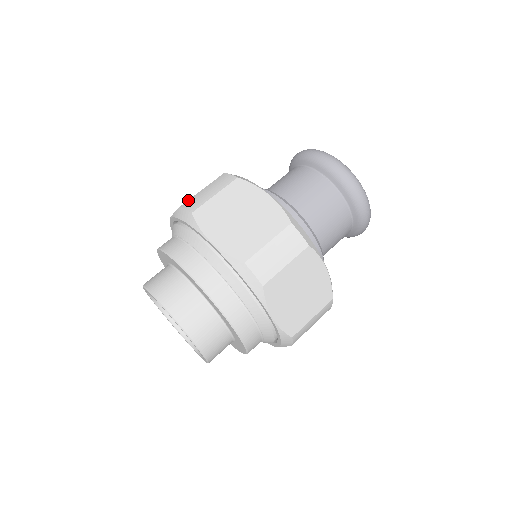
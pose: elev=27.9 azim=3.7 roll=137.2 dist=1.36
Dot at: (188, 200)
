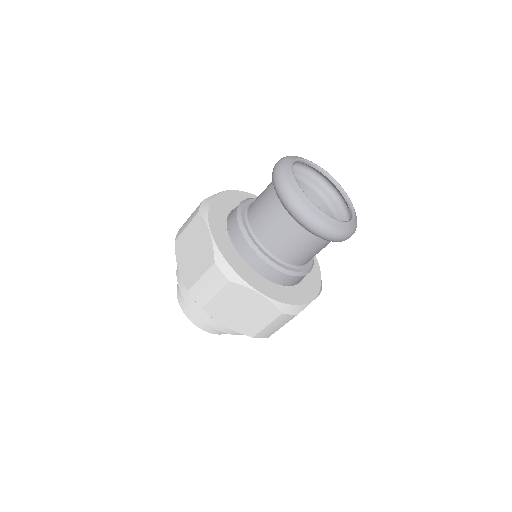
Dot at: (183, 224)
